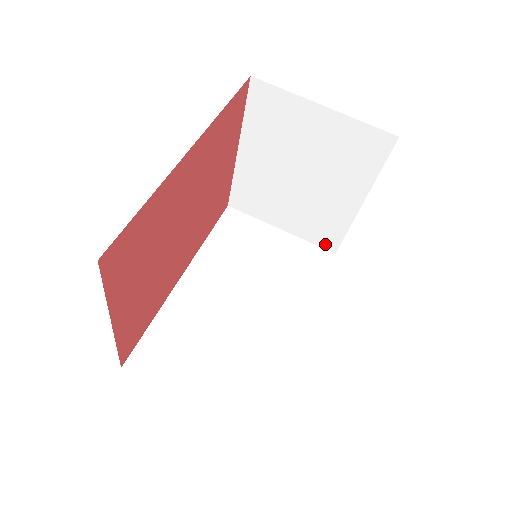
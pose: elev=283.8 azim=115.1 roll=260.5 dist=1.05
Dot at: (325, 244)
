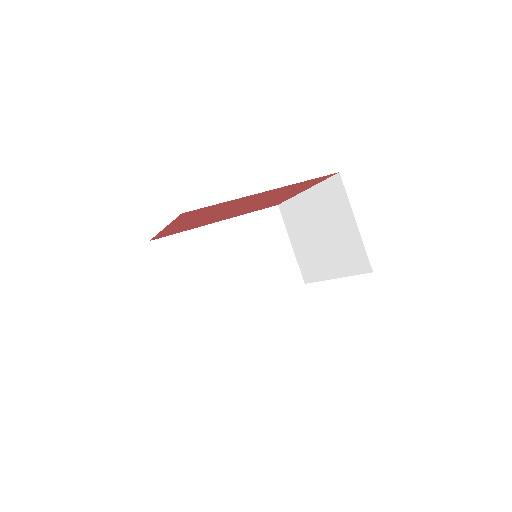
Dot at: (304, 274)
